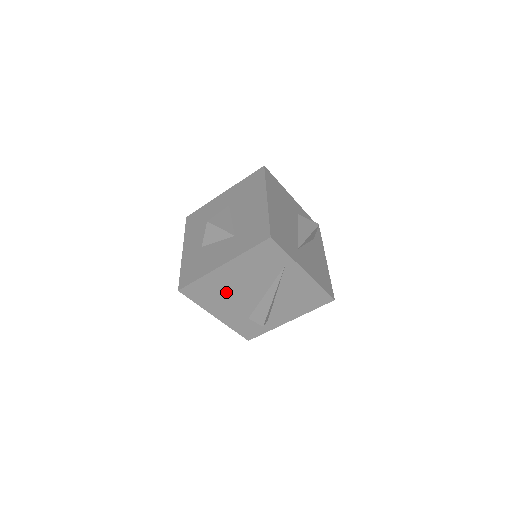
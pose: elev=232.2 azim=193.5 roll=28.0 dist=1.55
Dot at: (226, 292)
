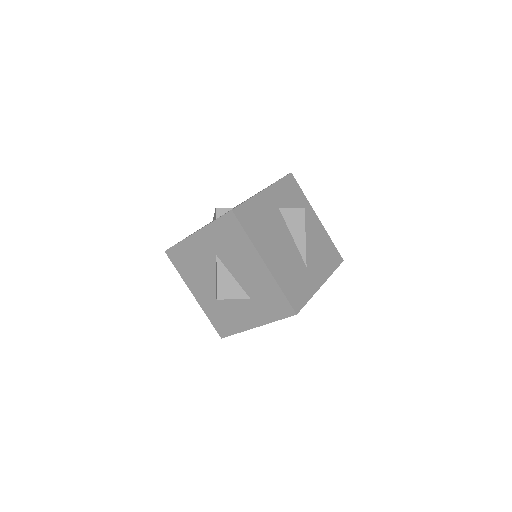
Dot at: occluded
